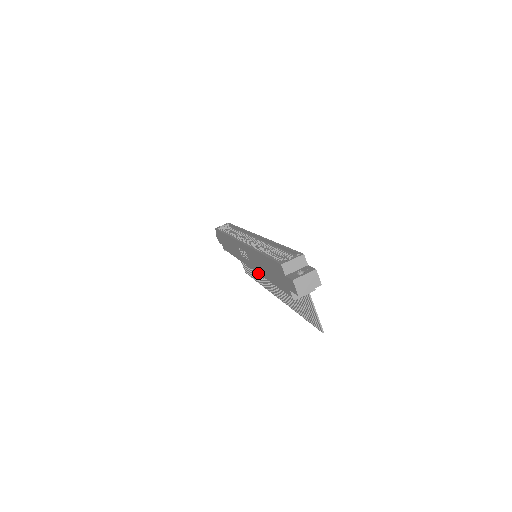
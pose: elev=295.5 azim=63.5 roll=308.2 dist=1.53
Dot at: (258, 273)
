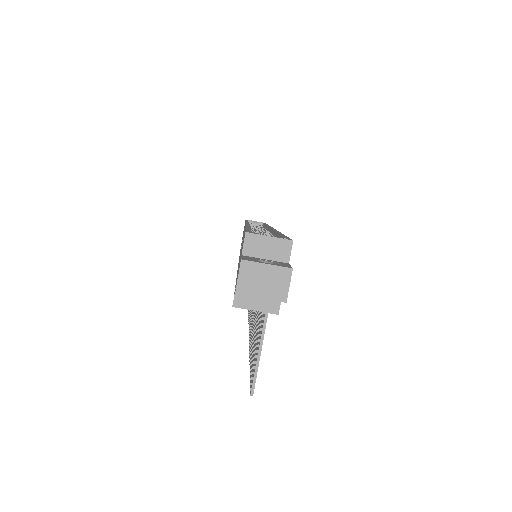
Dot at: occluded
